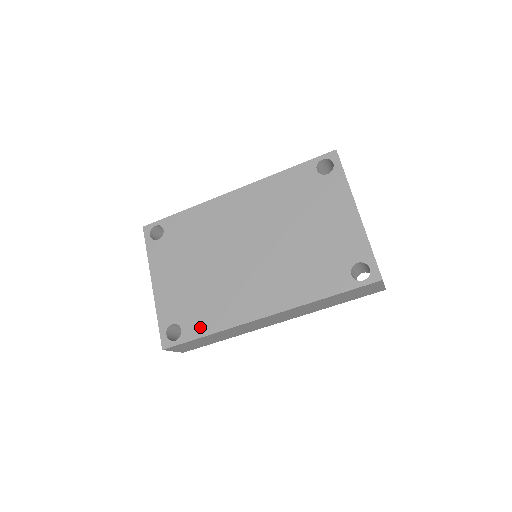
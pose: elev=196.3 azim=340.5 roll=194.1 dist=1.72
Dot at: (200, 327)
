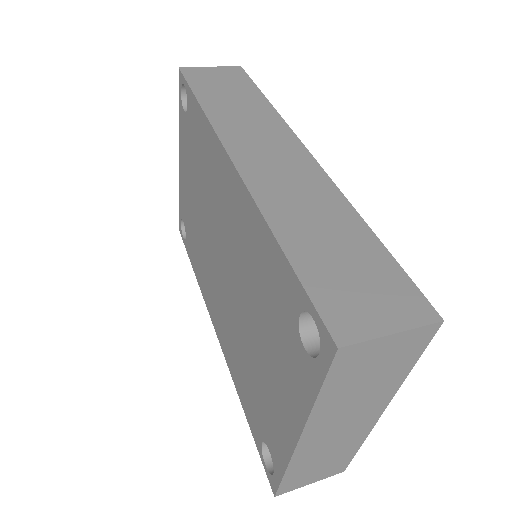
Dot at: (192, 257)
